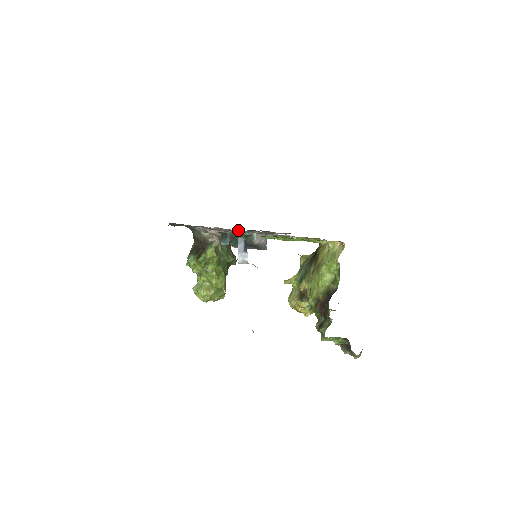
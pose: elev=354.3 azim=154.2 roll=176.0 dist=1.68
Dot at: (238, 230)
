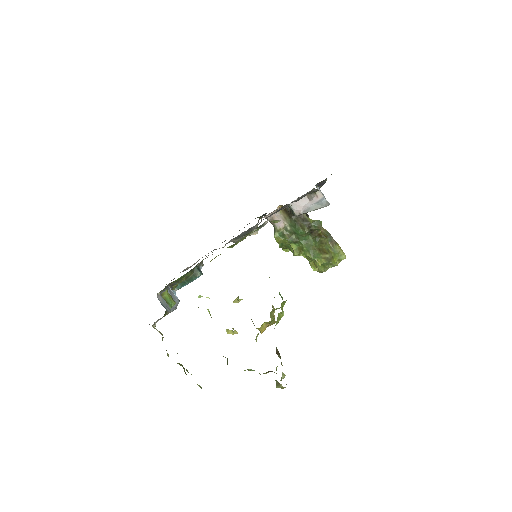
Dot at: occluded
